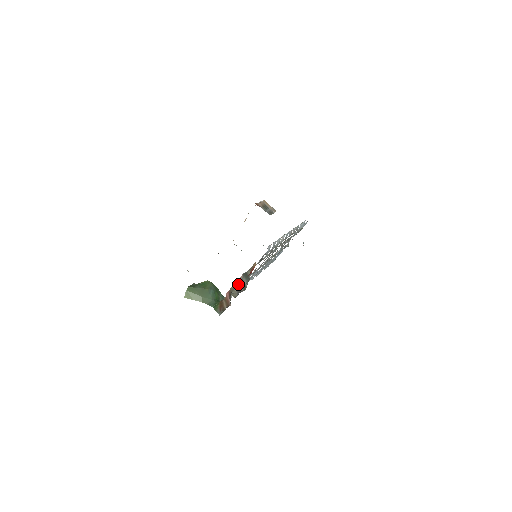
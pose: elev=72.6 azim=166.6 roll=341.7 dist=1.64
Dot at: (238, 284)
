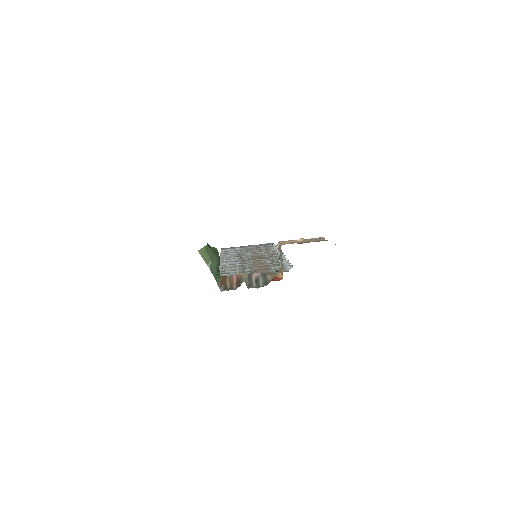
Dot at: (252, 277)
